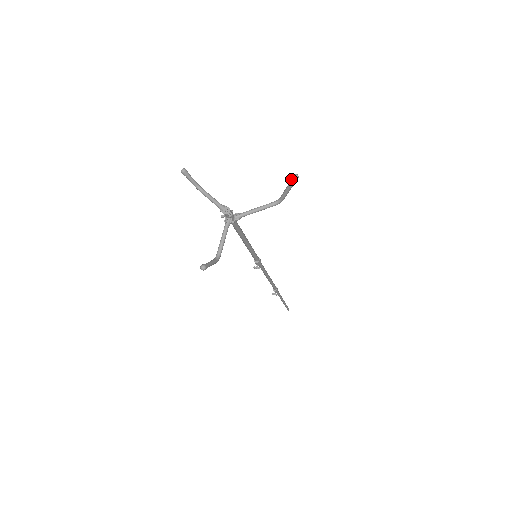
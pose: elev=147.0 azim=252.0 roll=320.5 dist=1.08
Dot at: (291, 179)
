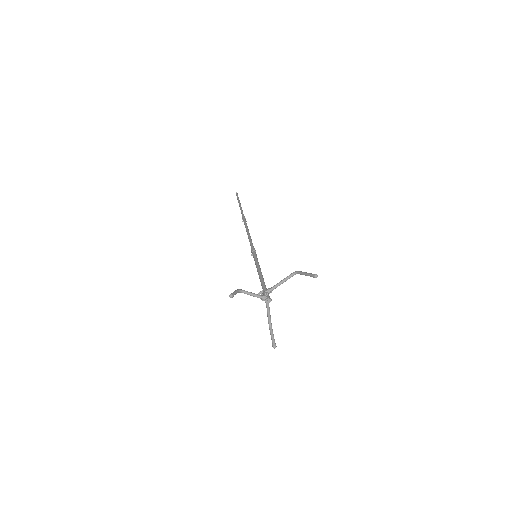
Dot at: (311, 276)
